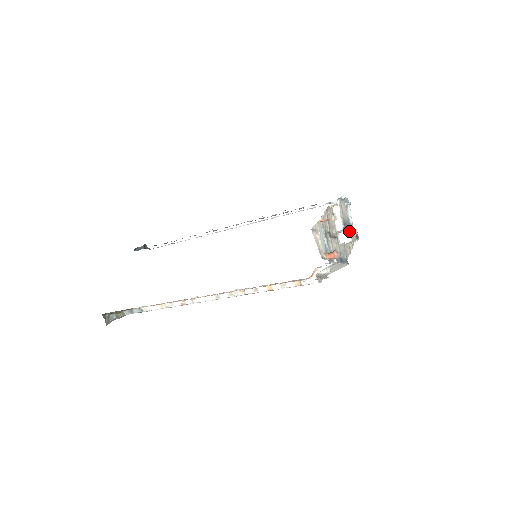
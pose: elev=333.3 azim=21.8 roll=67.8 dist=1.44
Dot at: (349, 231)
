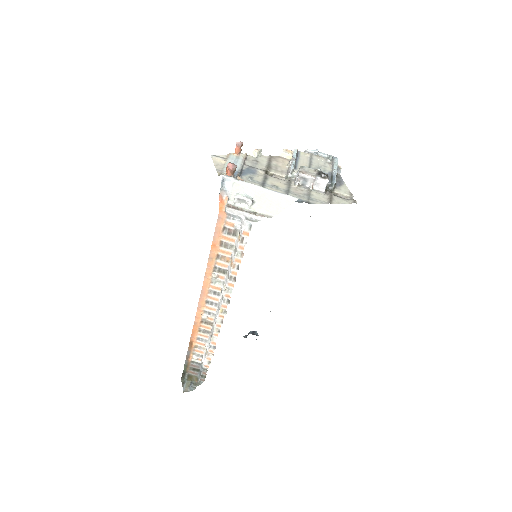
Dot at: occluded
